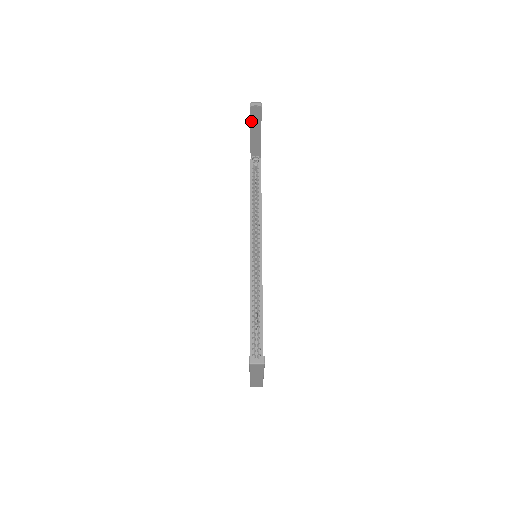
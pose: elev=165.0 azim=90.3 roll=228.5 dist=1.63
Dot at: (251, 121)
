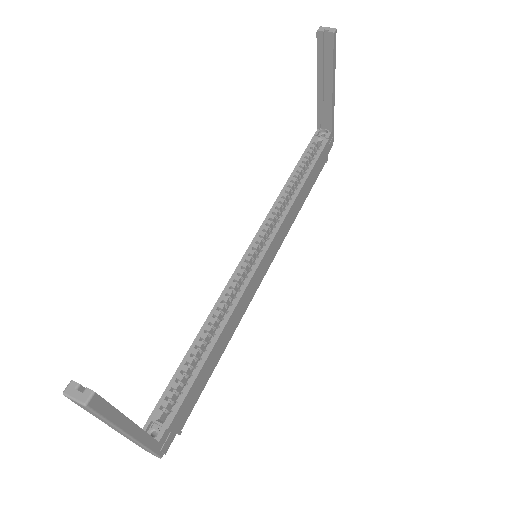
Dot at: (318, 60)
